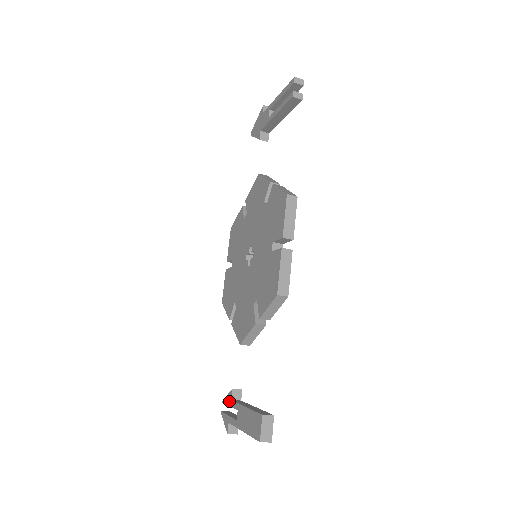
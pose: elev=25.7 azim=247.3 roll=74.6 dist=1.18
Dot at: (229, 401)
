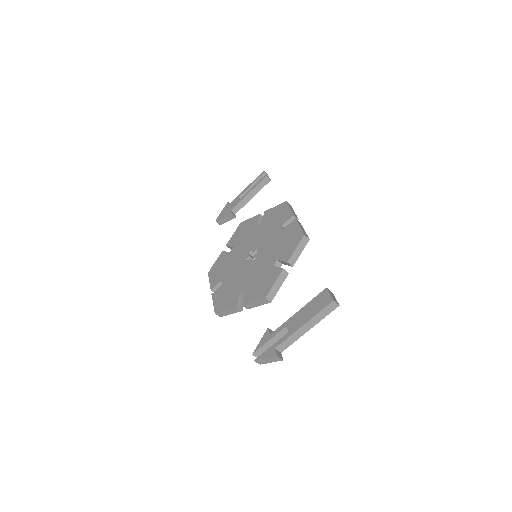
Dot at: (267, 338)
